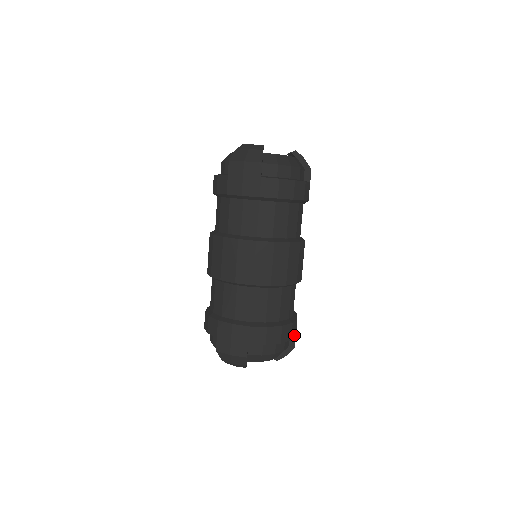
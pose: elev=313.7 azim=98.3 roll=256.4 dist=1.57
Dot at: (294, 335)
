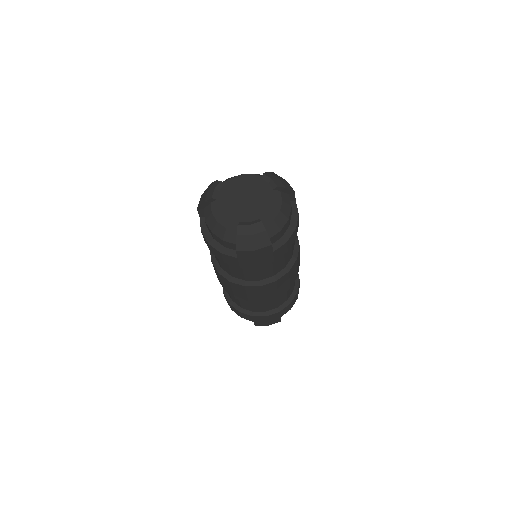
Dot at: occluded
